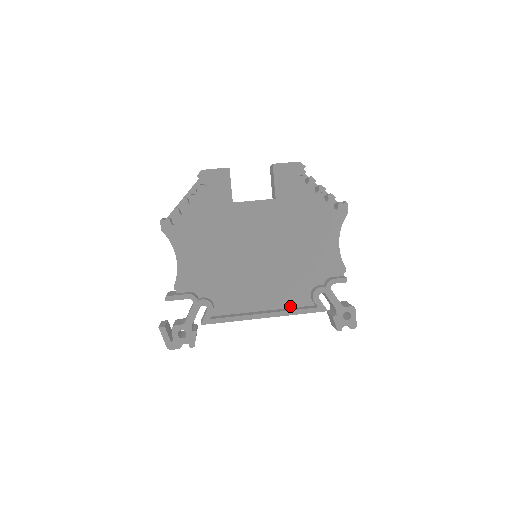
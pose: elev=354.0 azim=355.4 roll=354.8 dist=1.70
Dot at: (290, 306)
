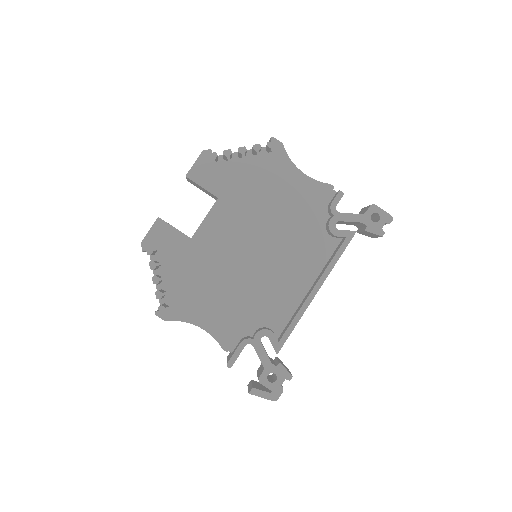
Dot at: (325, 261)
